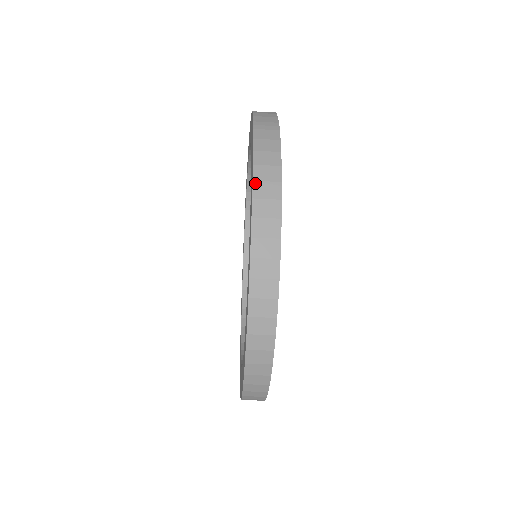
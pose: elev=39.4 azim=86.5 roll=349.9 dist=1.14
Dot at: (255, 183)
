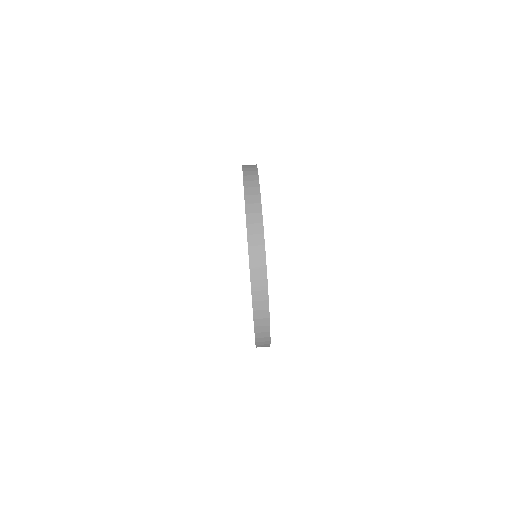
Dot at: occluded
